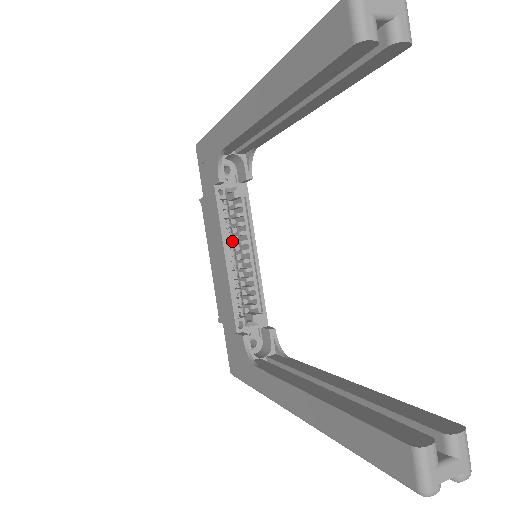
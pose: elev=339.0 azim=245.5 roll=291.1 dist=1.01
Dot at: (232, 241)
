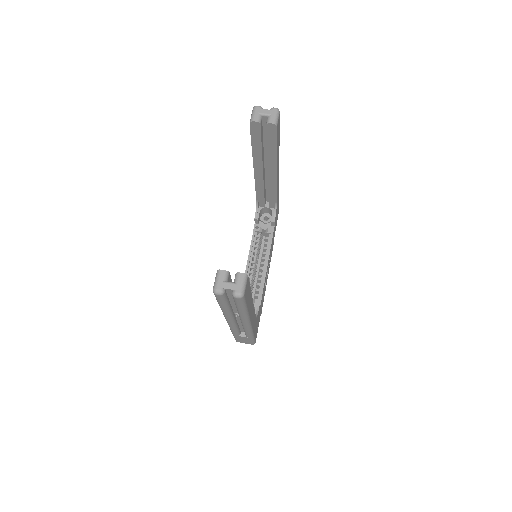
Dot at: (256, 256)
